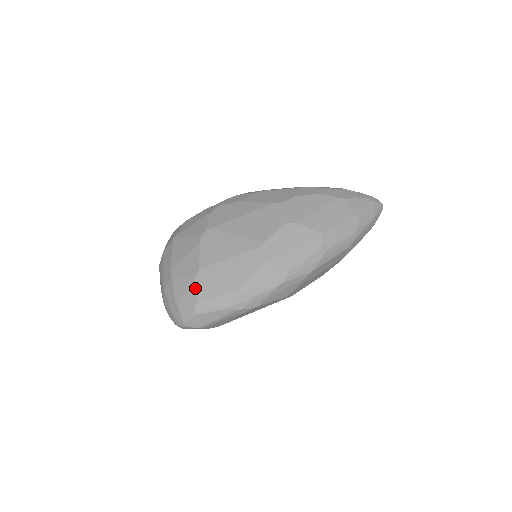
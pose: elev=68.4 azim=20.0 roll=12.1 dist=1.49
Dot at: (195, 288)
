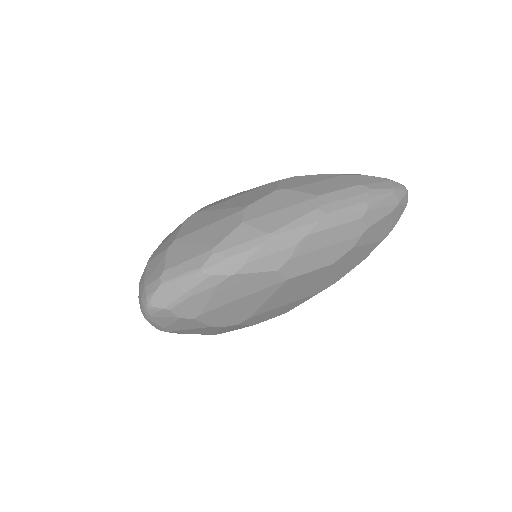
Dot at: (165, 258)
